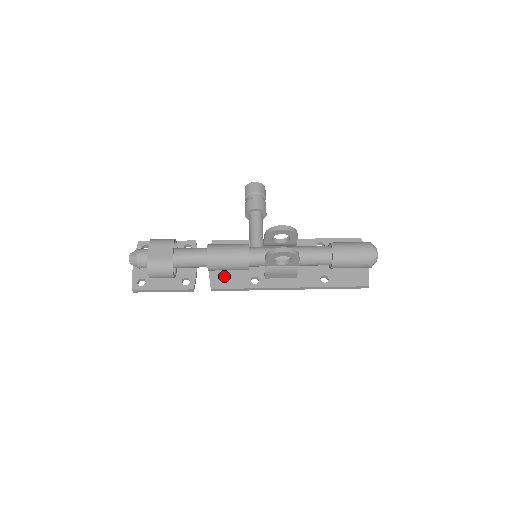
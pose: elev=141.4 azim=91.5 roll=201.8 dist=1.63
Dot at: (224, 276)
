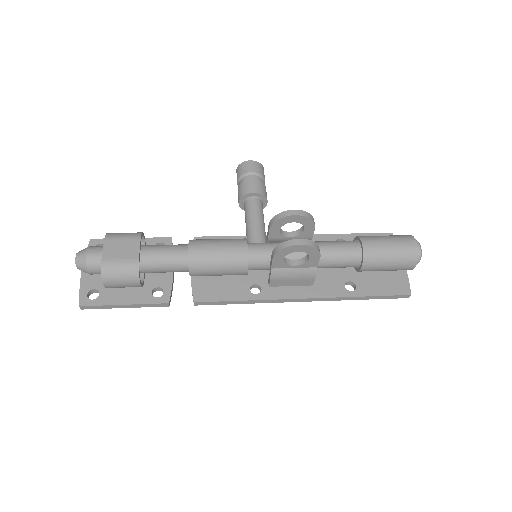
Dot at: (212, 284)
